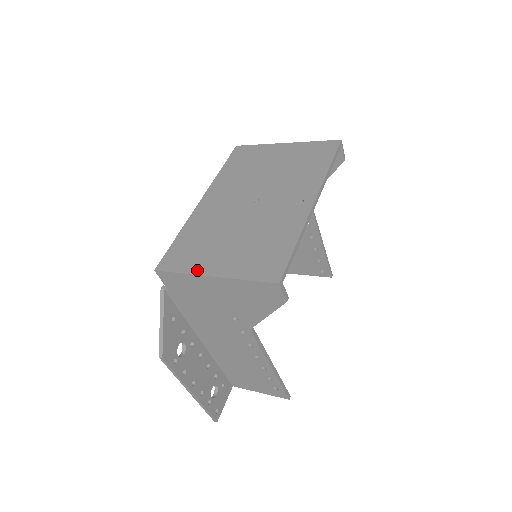
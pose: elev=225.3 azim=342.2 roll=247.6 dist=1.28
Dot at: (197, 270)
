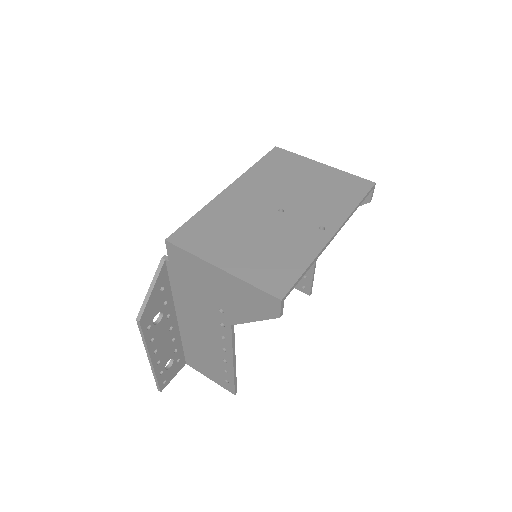
Dot at: (207, 256)
